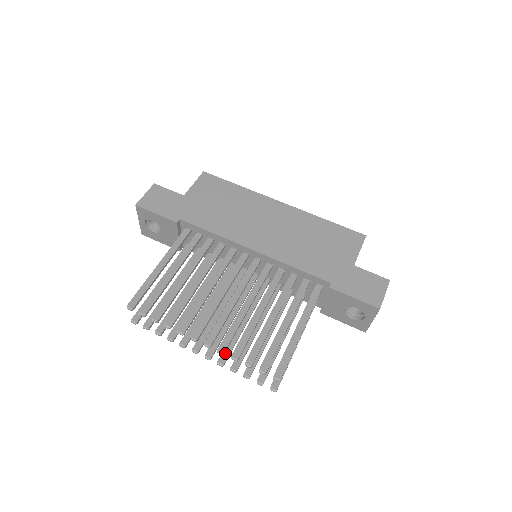
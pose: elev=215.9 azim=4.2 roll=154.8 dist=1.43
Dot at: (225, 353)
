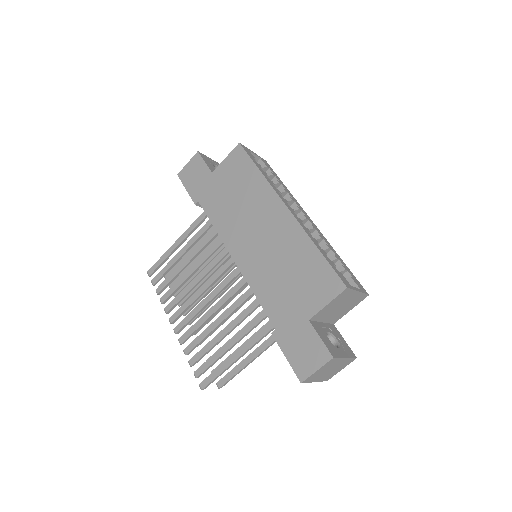
Dot at: occluded
